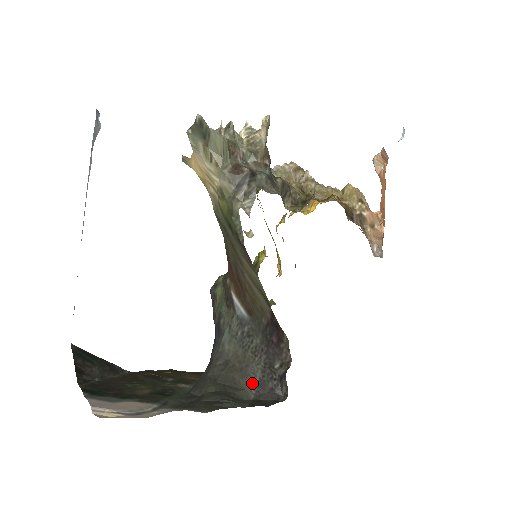
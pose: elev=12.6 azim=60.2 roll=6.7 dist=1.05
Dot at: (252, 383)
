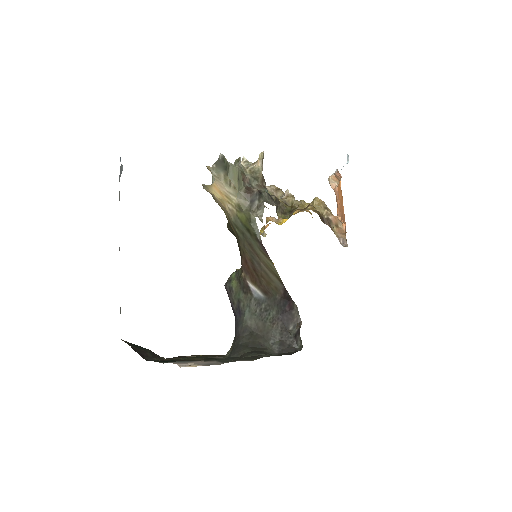
Dot at: (274, 344)
